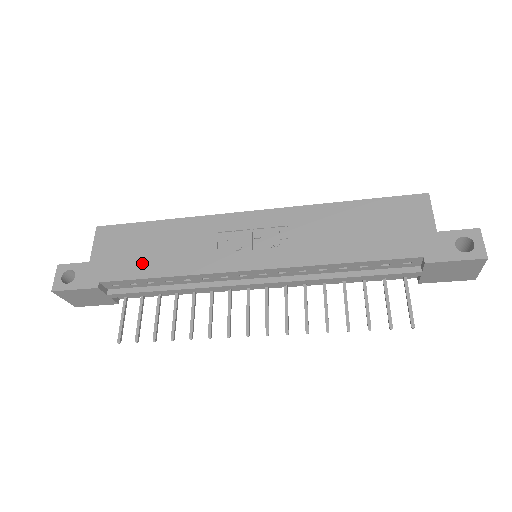
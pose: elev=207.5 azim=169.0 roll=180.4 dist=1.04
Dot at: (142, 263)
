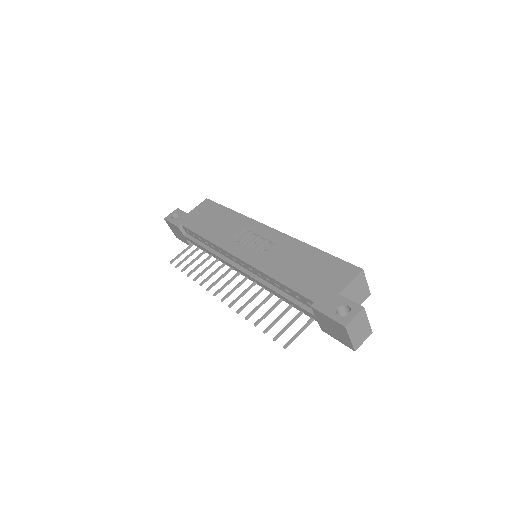
Dot at: (203, 226)
